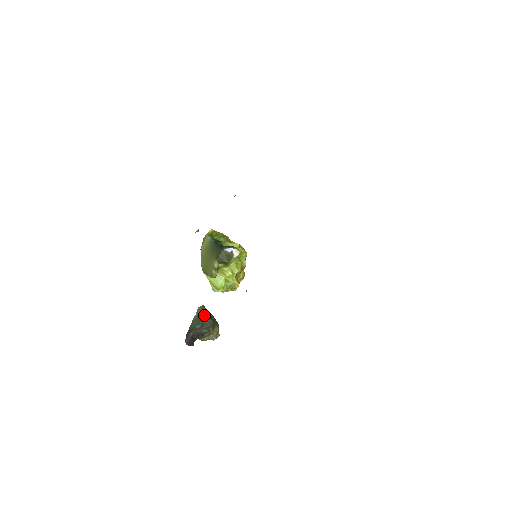
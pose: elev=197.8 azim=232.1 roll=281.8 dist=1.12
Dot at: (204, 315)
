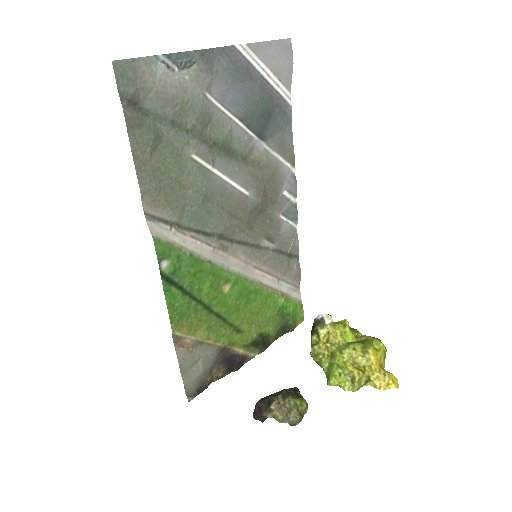
Dot at: occluded
